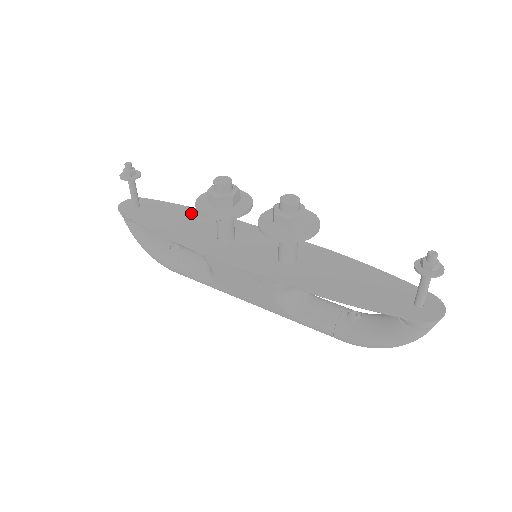
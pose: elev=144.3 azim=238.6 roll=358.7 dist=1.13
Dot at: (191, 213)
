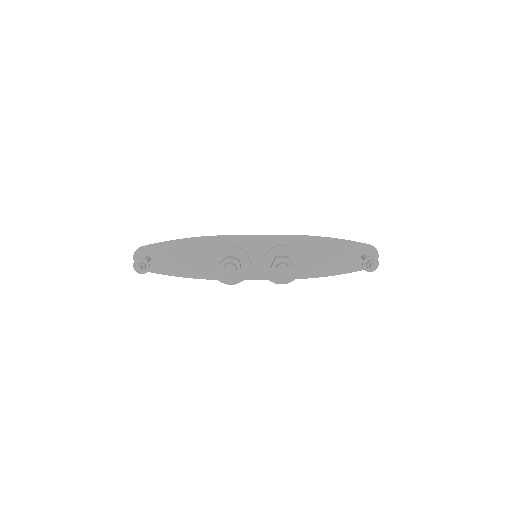
Dot at: (190, 246)
